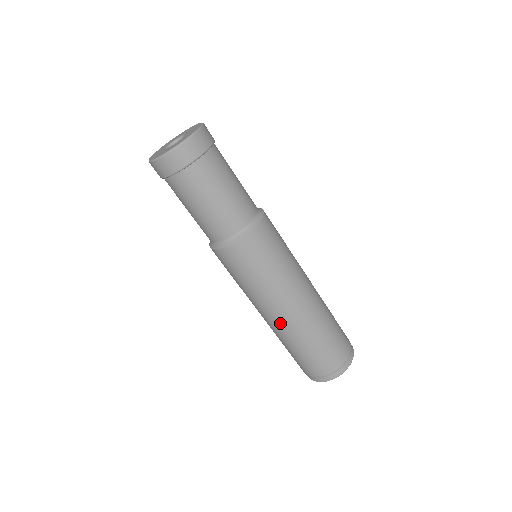
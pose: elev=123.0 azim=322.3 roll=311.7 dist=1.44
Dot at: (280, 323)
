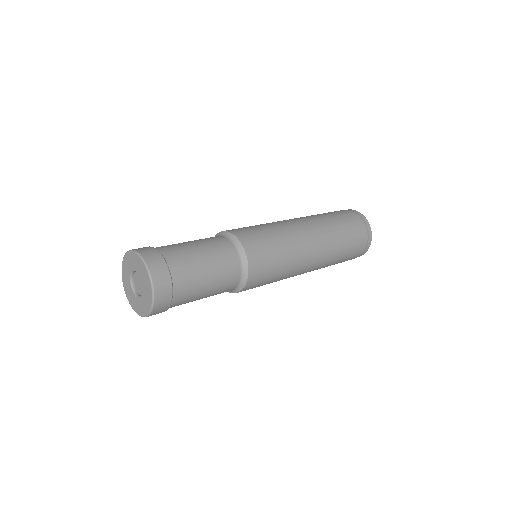
Dot at: occluded
